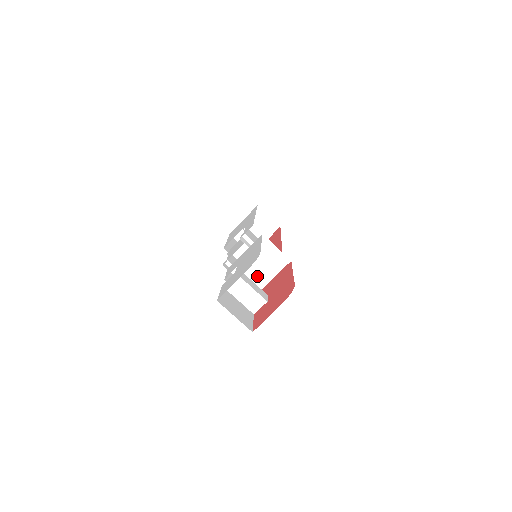
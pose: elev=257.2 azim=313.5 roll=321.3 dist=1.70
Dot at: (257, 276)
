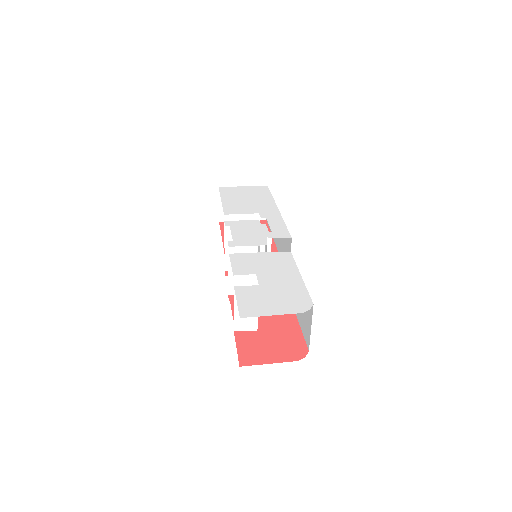
Dot at: (248, 281)
